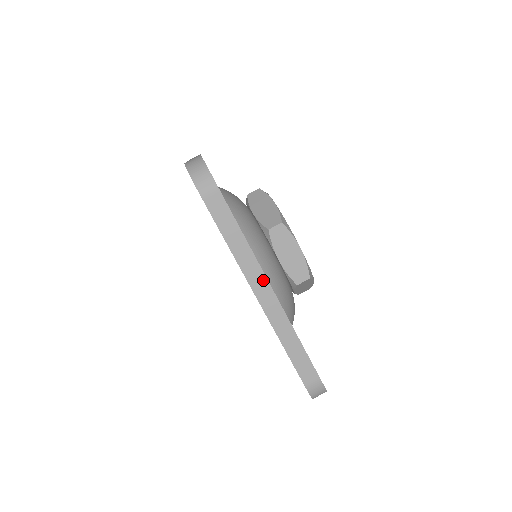
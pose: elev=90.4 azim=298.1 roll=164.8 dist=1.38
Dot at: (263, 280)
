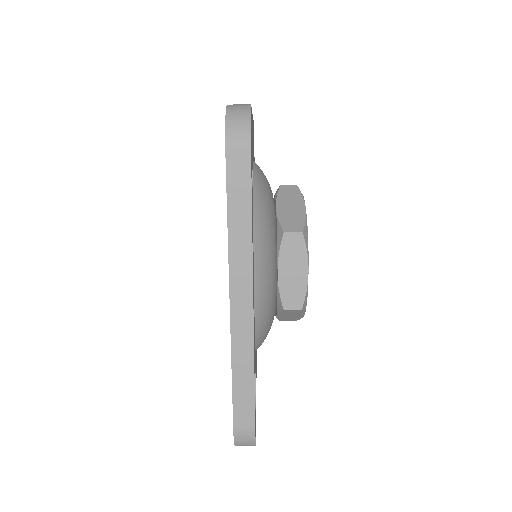
Dot at: (248, 283)
